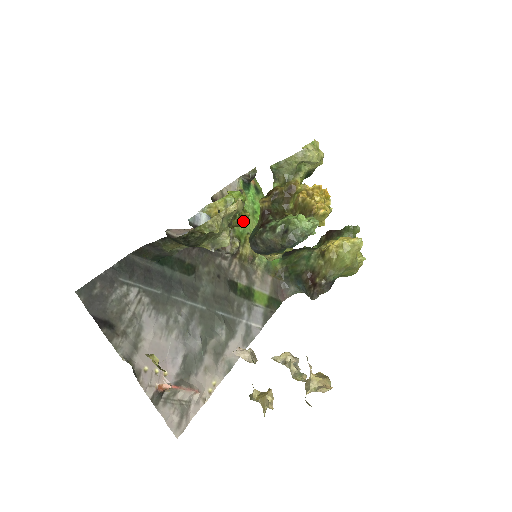
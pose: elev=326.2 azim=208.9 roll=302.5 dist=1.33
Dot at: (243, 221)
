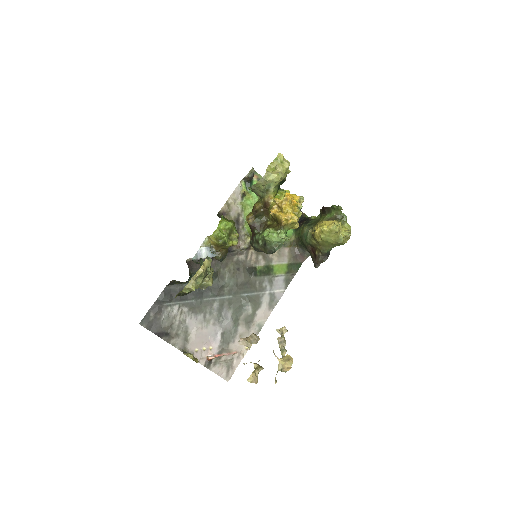
Dot at: (234, 242)
